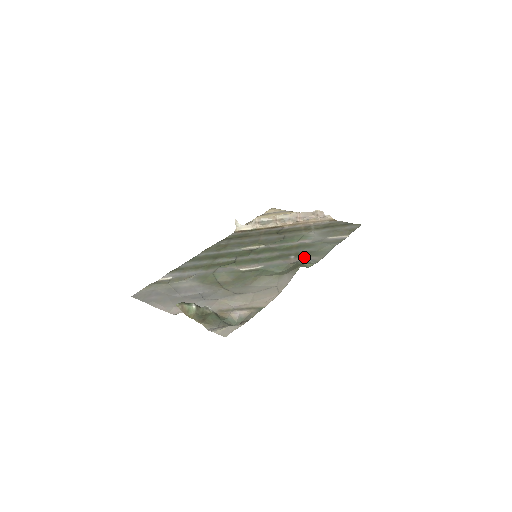
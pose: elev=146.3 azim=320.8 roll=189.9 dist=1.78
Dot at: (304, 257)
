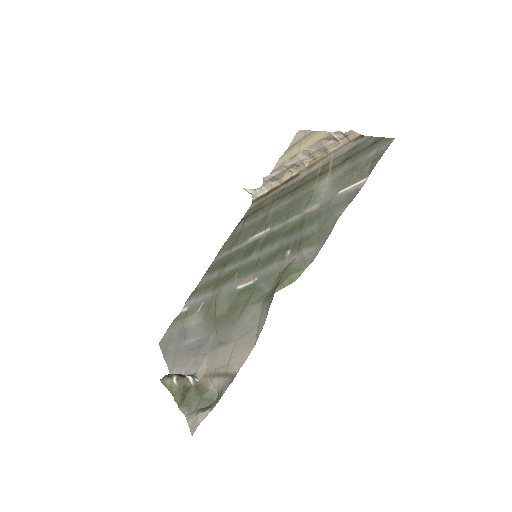
Dot at: (299, 252)
